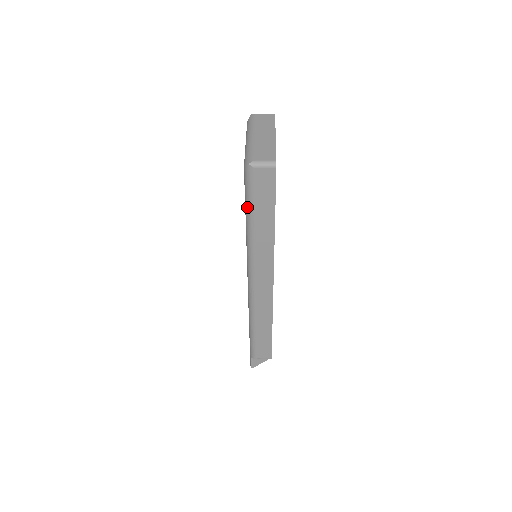
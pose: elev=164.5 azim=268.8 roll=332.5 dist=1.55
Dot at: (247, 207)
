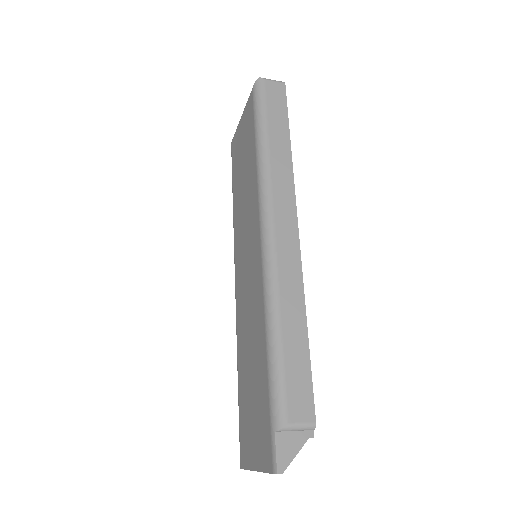
Dot at: (258, 121)
